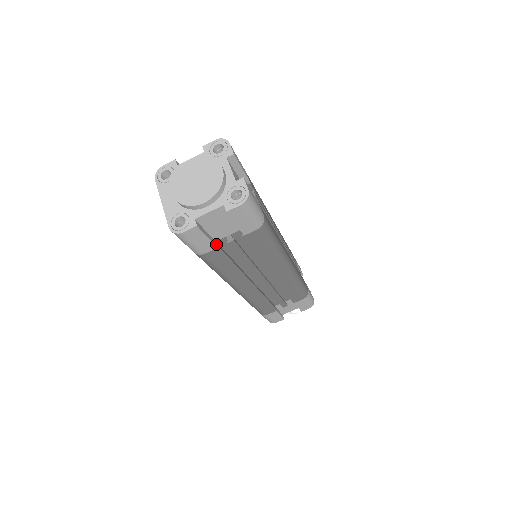
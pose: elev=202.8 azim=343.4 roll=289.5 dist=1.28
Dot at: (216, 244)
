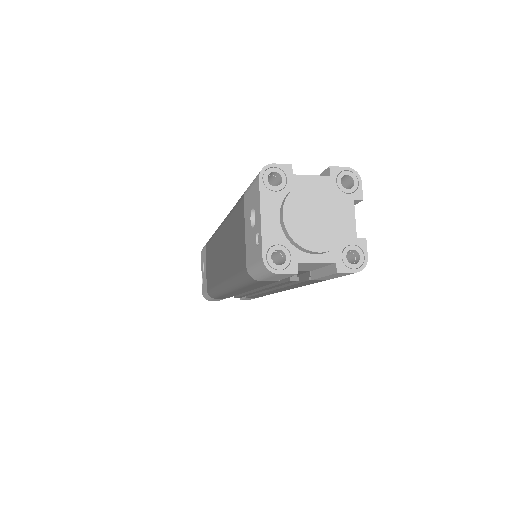
Dot at: occluded
